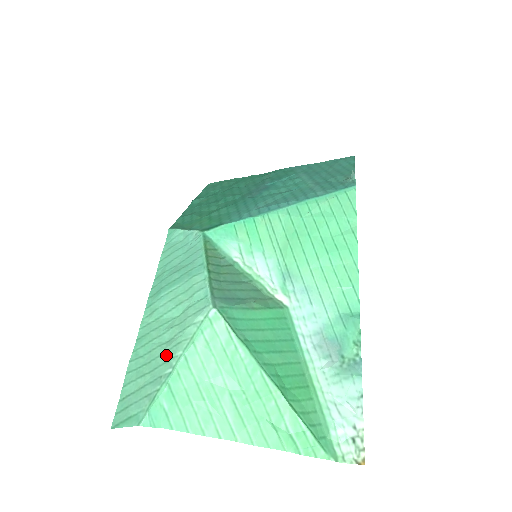
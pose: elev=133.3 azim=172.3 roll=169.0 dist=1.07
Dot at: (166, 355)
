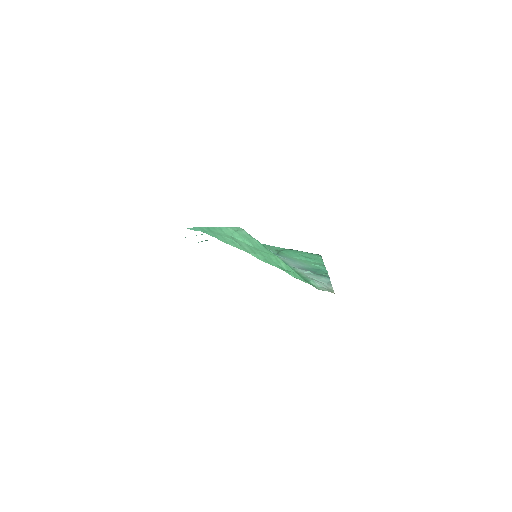
Dot at: occluded
